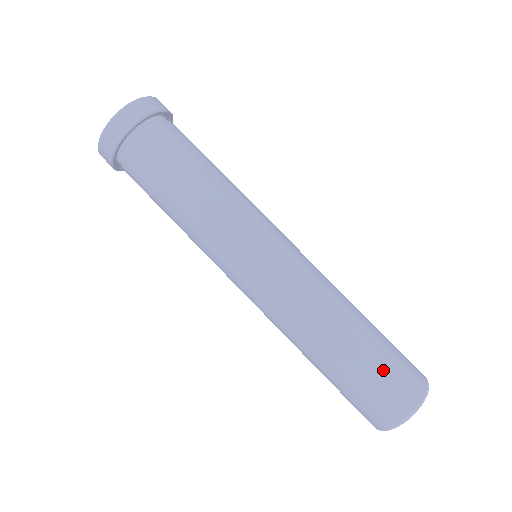
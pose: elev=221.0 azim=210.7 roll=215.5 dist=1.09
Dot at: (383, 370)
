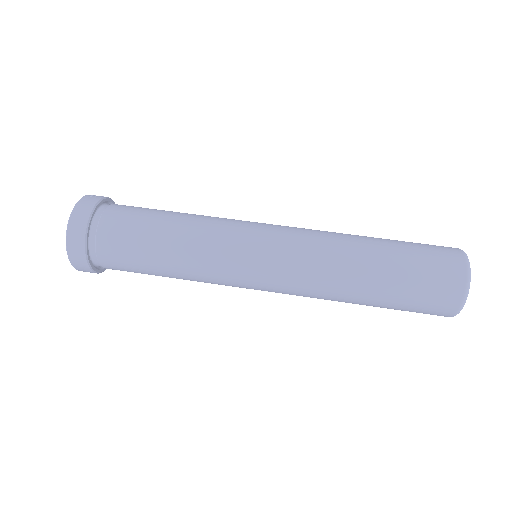
Dot at: (412, 303)
